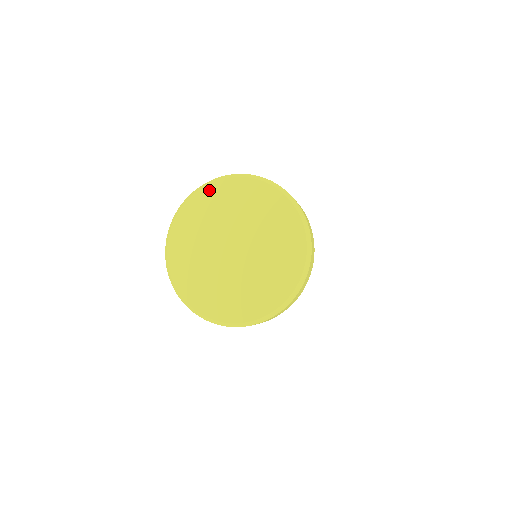
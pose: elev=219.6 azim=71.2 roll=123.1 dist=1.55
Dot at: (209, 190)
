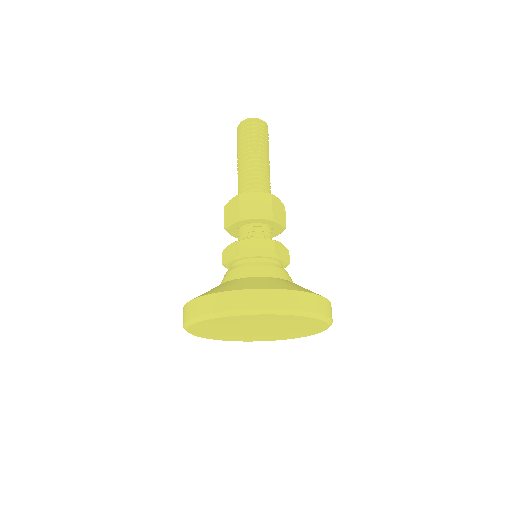
Dot at: (194, 328)
